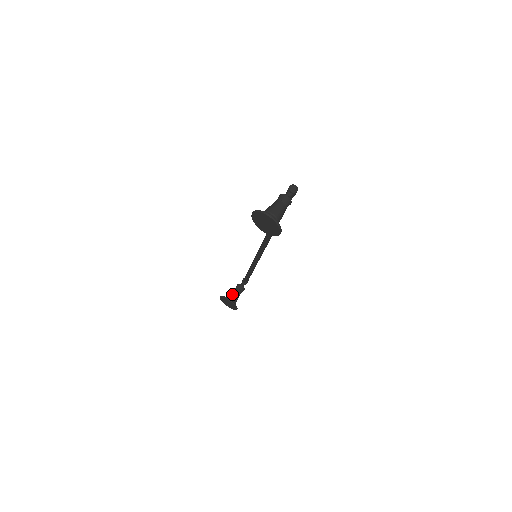
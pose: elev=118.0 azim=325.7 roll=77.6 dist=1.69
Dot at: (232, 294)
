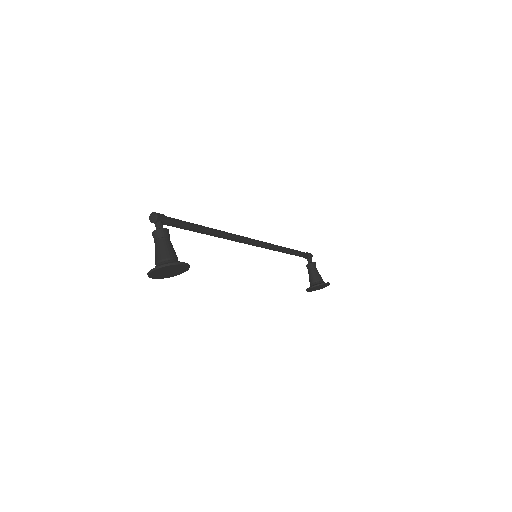
Dot at: (310, 279)
